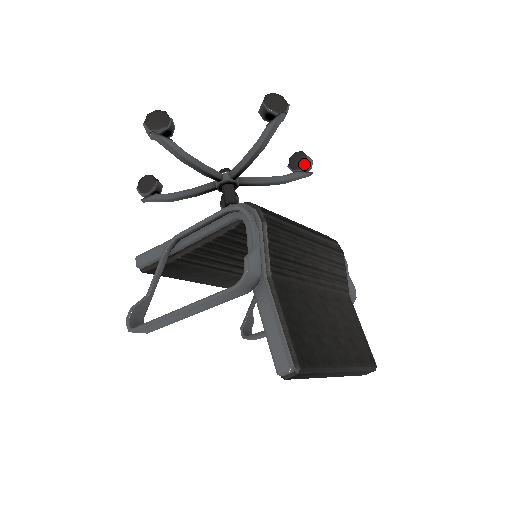
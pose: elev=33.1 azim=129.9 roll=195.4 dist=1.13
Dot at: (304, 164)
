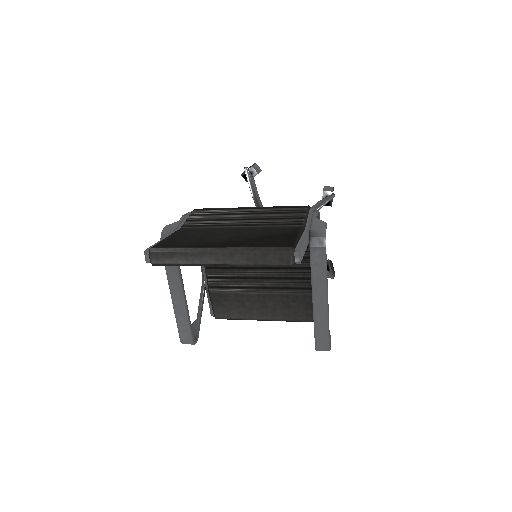
Dot at: (323, 193)
